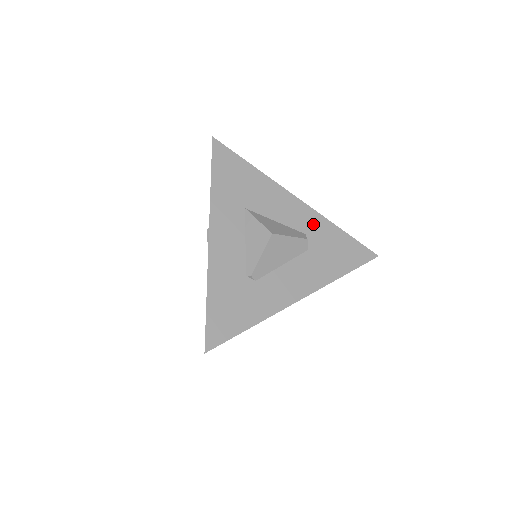
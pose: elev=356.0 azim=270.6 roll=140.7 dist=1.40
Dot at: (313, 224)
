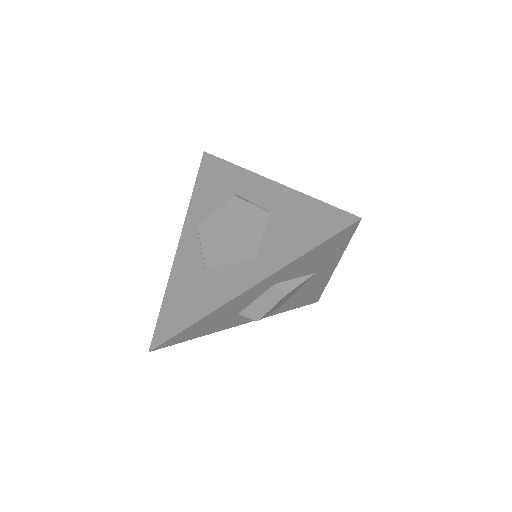
Dot at: occluded
